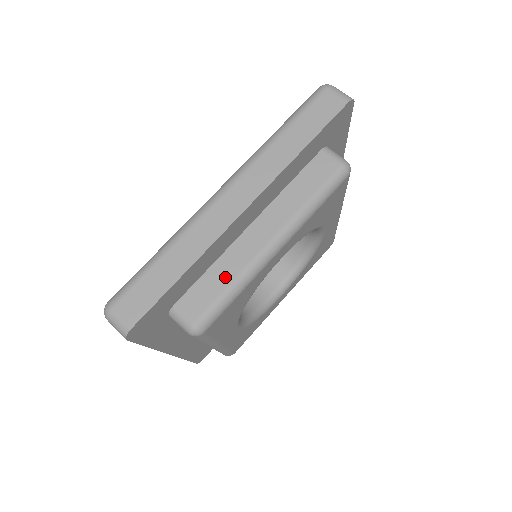
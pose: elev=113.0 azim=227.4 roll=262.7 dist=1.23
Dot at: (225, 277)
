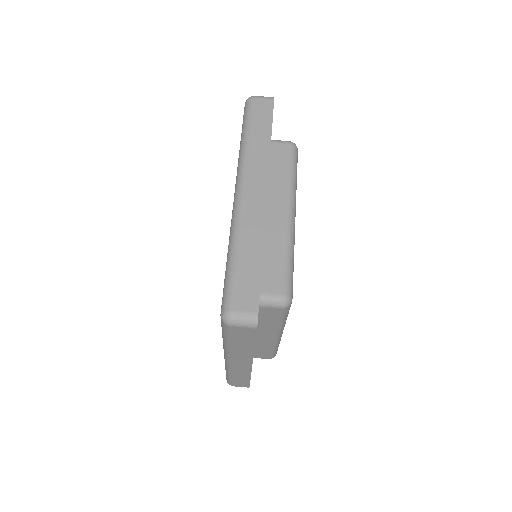
Dot at: (278, 253)
